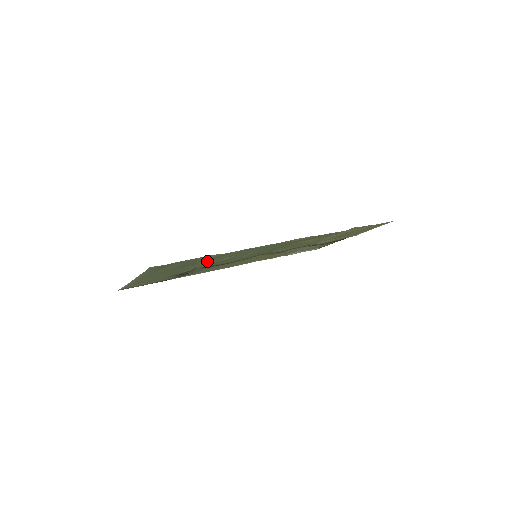
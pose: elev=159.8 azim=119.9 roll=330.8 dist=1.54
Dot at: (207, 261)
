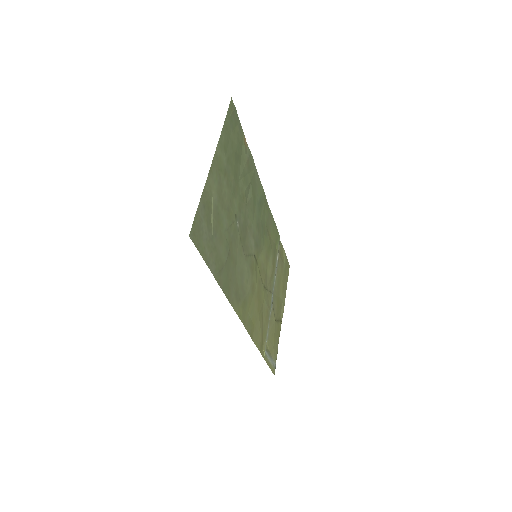
Dot at: (243, 180)
